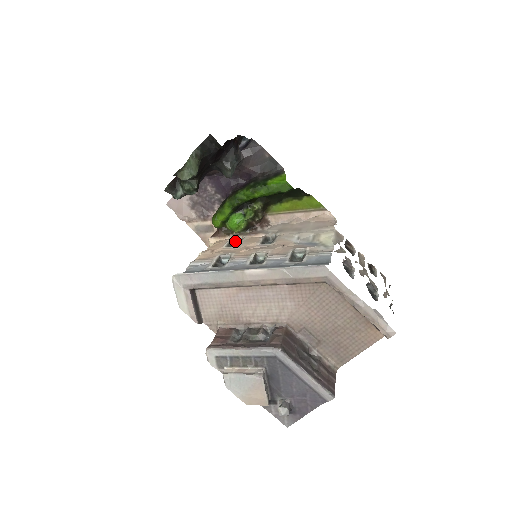
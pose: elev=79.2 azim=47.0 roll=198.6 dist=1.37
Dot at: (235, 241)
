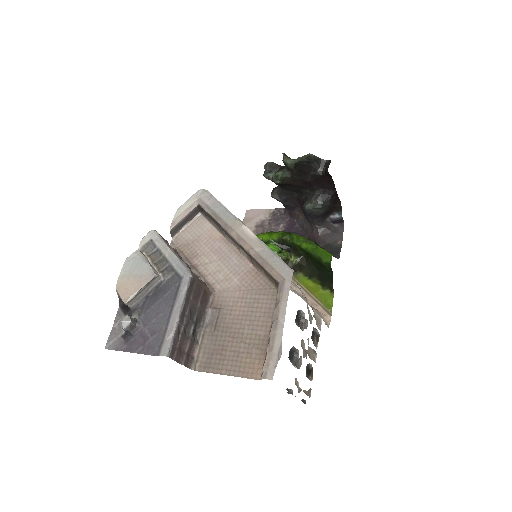
Dot at: occluded
